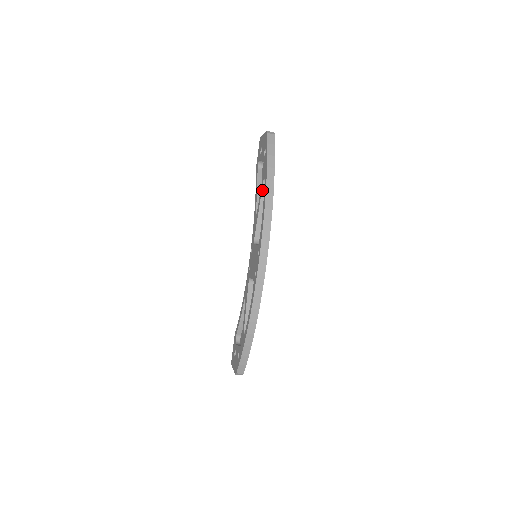
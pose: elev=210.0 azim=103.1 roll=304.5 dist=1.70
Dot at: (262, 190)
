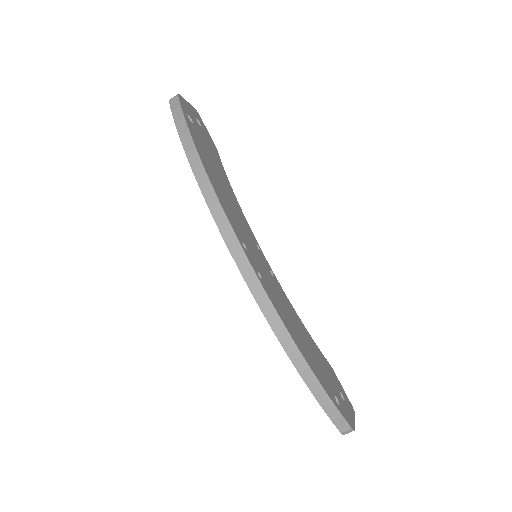
Dot at: occluded
